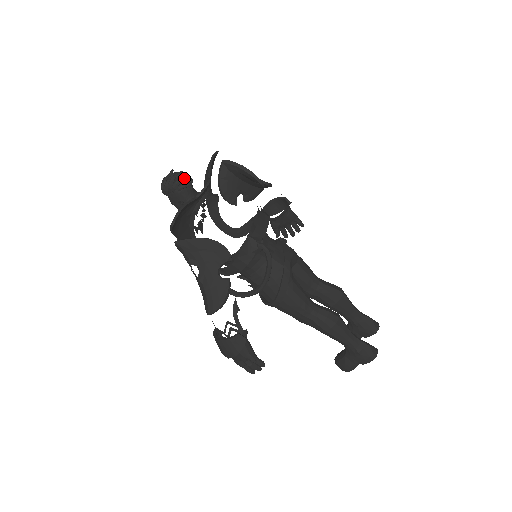
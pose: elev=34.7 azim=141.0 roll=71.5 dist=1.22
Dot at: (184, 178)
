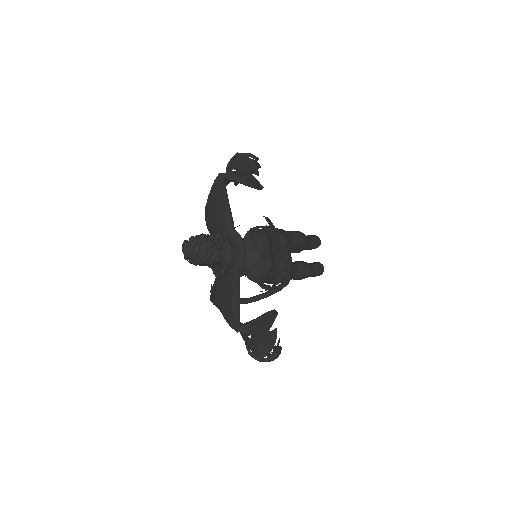
Dot at: (220, 252)
